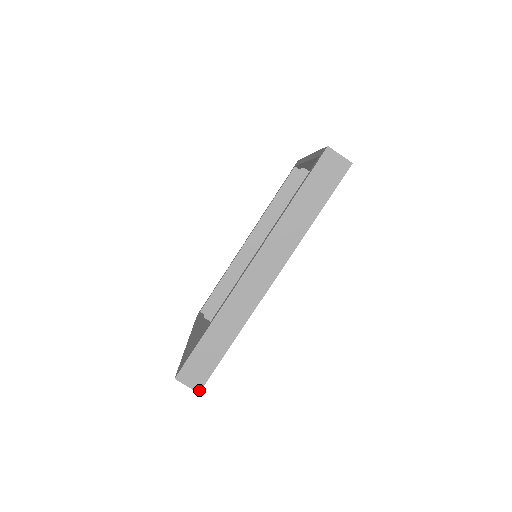
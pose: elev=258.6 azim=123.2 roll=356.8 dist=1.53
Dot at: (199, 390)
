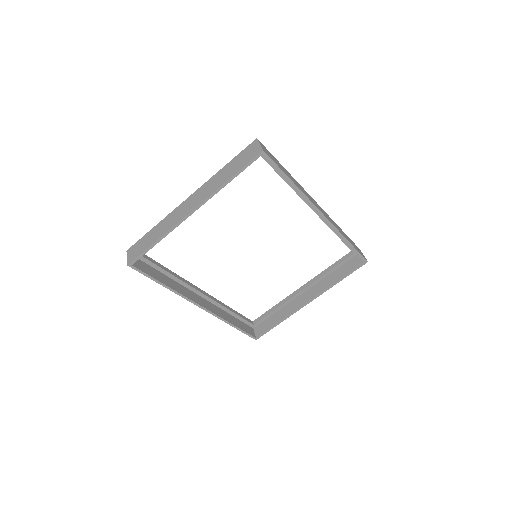
Dot at: (264, 151)
